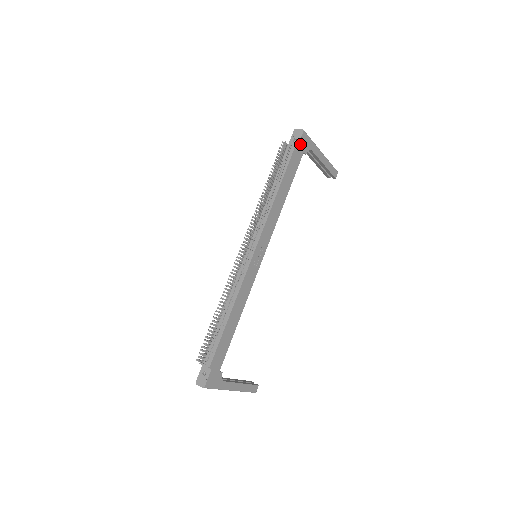
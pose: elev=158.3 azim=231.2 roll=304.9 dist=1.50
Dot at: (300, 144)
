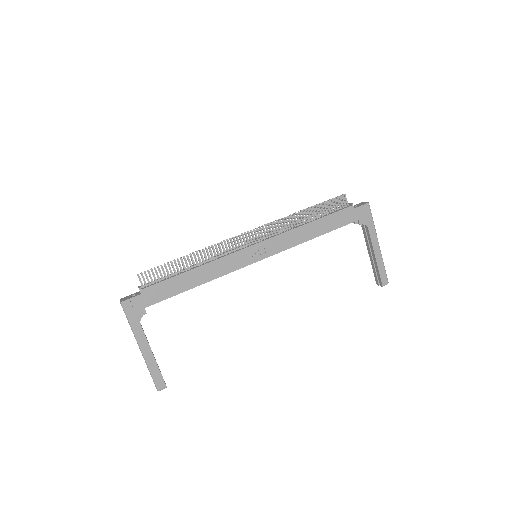
Dot at: (358, 209)
